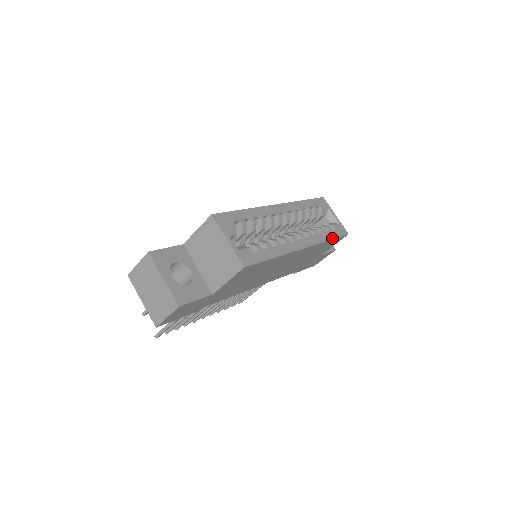
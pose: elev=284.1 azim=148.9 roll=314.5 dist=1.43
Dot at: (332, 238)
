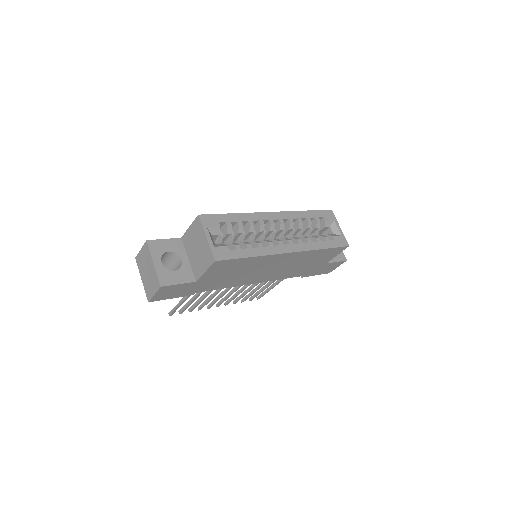
Dot at: (326, 247)
